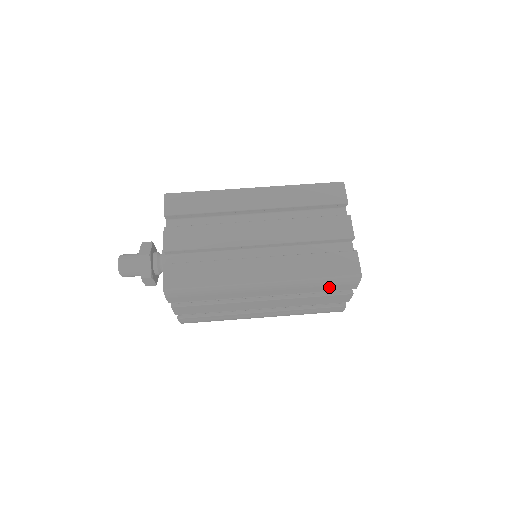
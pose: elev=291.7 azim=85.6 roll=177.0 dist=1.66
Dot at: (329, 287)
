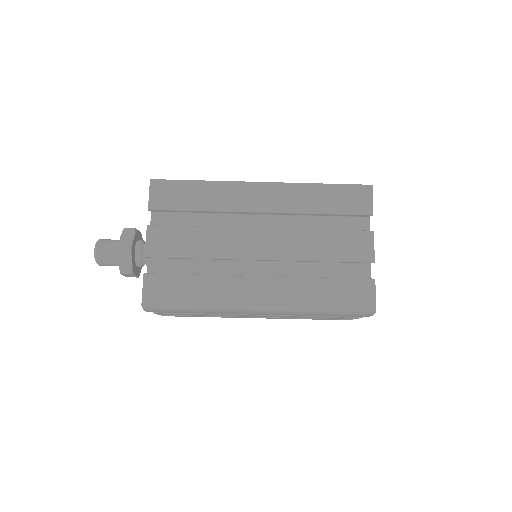
Dot at: (336, 315)
